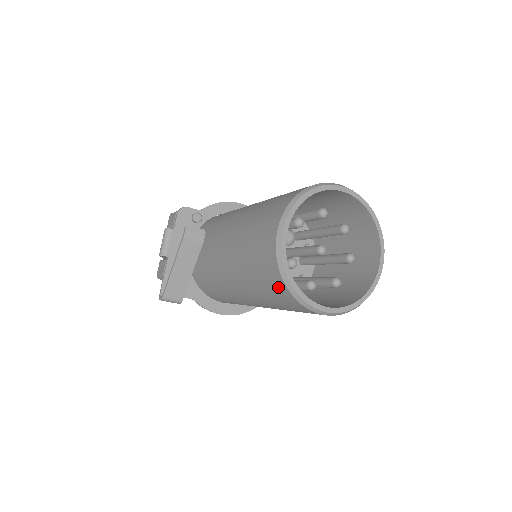
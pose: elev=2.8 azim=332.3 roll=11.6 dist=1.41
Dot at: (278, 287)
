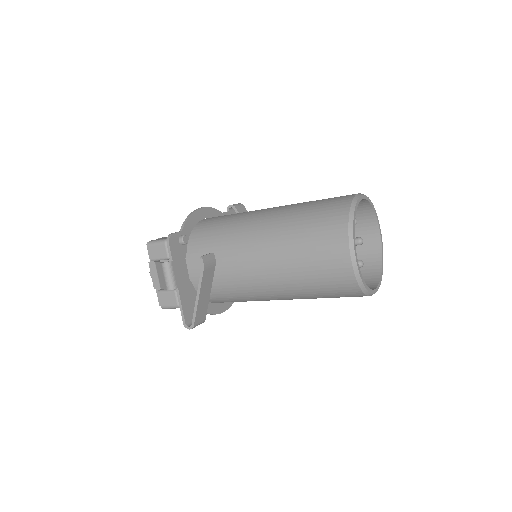
Dot at: (349, 291)
